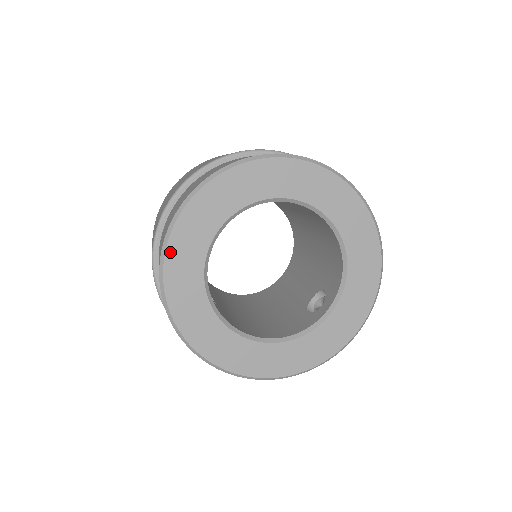
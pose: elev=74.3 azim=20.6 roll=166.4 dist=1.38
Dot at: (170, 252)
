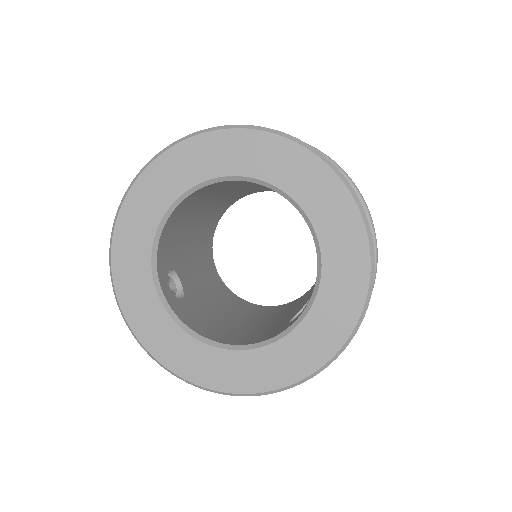
Dot at: (118, 232)
